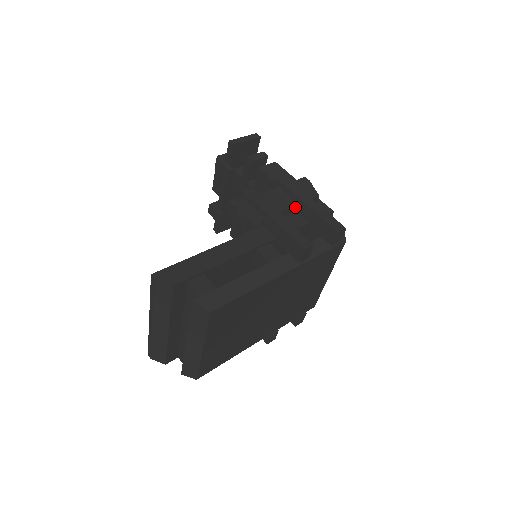
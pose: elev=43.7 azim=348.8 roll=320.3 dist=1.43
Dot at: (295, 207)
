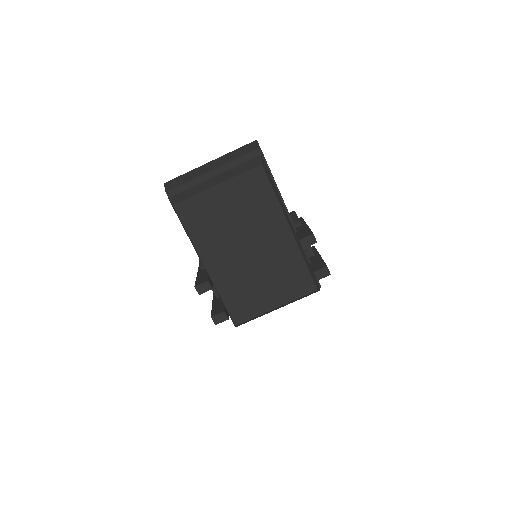
Dot at: (312, 253)
